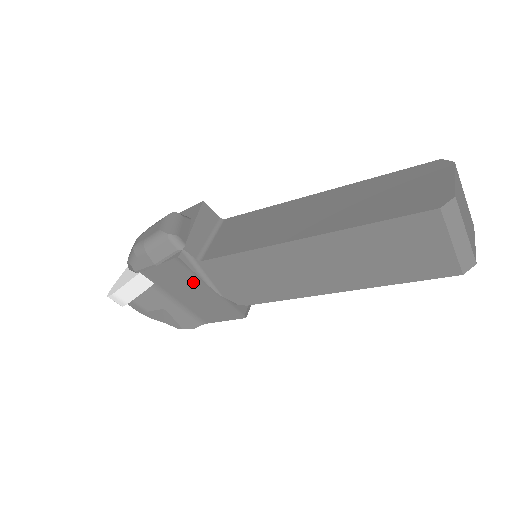
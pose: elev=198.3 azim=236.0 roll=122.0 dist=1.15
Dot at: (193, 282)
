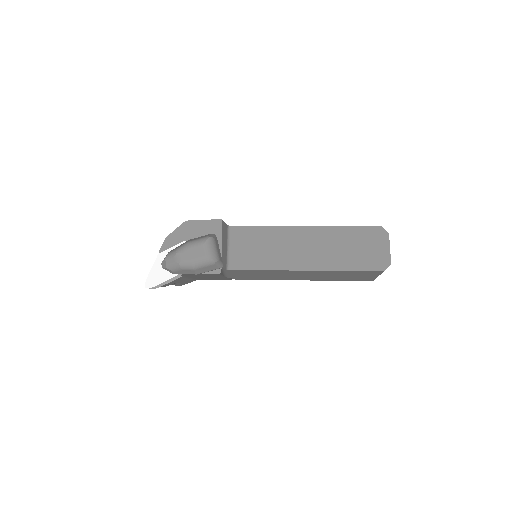
Dot at: occluded
